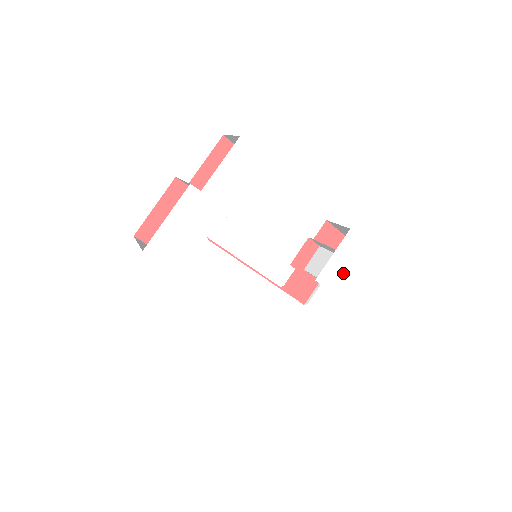
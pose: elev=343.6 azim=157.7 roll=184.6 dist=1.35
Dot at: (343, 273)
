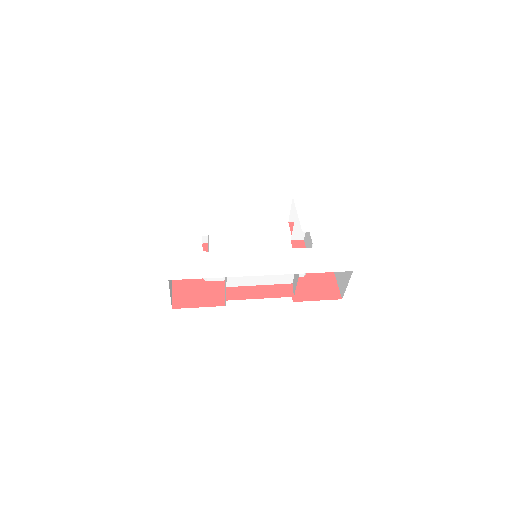
Dot at: (317, 218)
